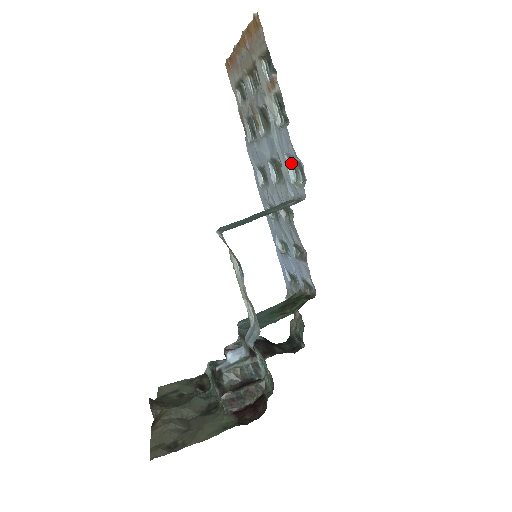
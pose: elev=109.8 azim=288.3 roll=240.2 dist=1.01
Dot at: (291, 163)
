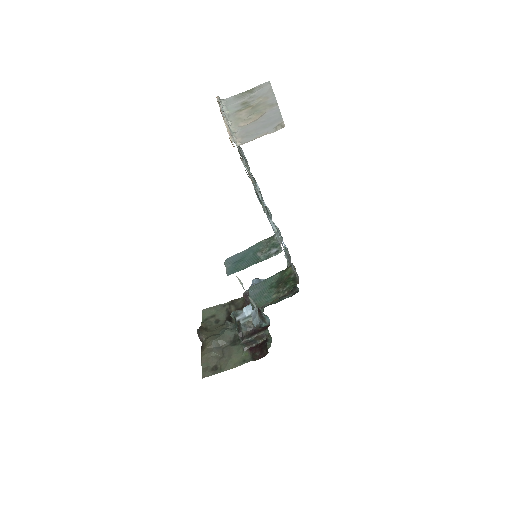
Dot at: occluded
